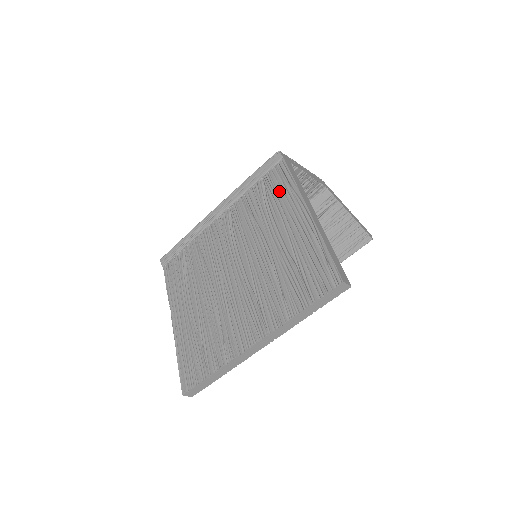
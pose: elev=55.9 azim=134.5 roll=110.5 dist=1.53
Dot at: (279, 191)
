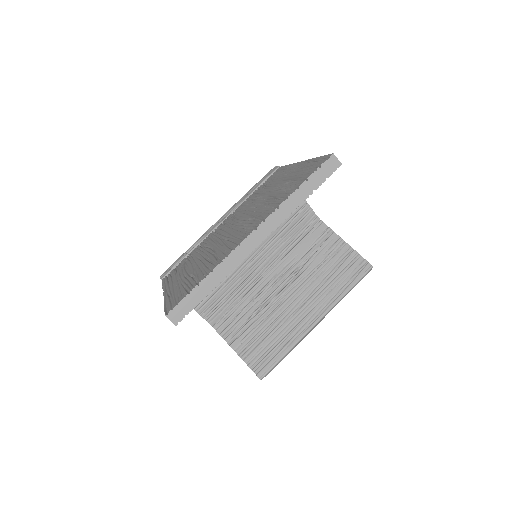
Dot at: (276, 176)
